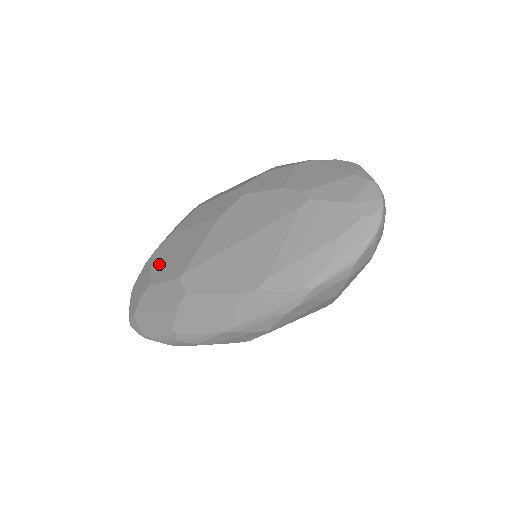
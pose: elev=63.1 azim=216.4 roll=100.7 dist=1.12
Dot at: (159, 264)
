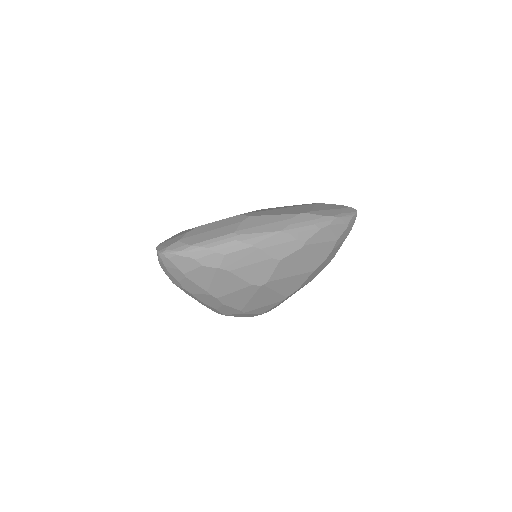
Dot at: occluded
